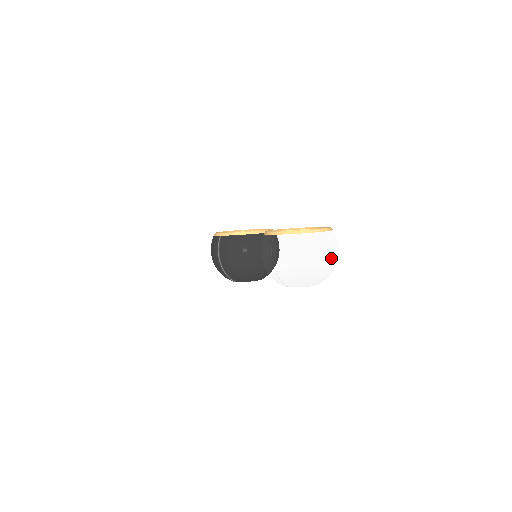
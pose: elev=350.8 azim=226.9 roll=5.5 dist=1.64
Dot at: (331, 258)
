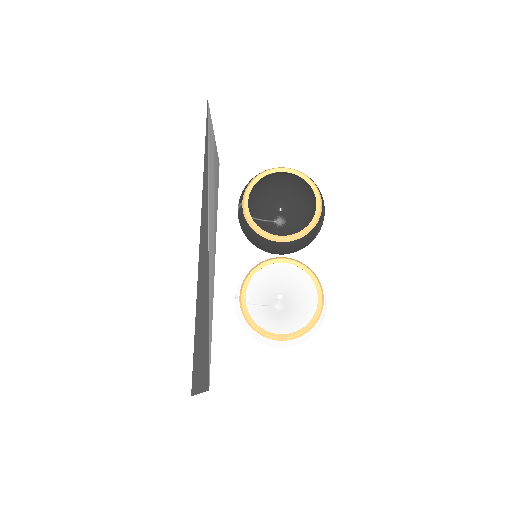
Dot at: occluded
